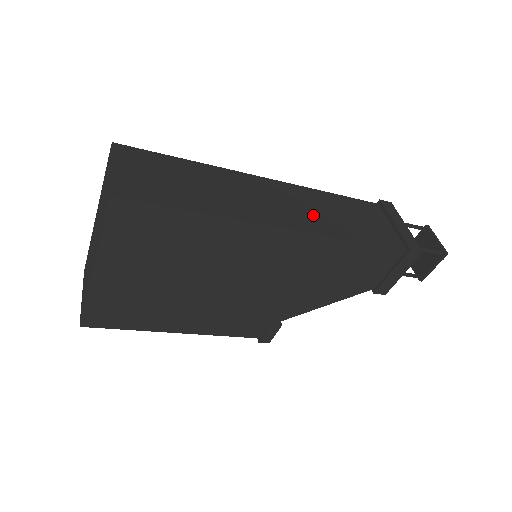
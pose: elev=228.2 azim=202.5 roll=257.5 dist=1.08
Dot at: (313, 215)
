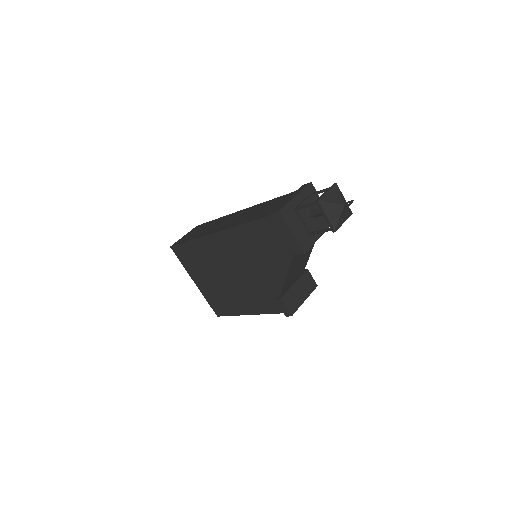
Dot at: (240, 219)
